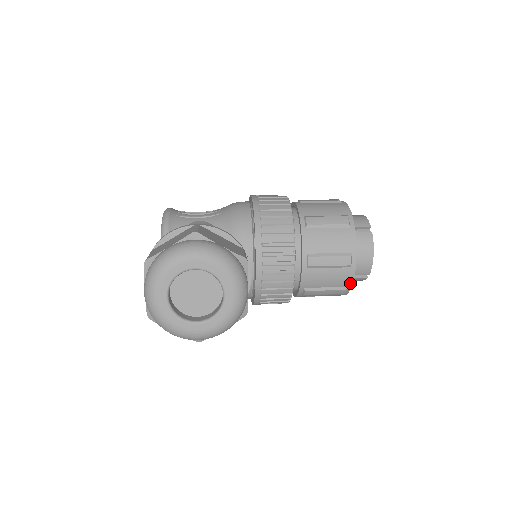
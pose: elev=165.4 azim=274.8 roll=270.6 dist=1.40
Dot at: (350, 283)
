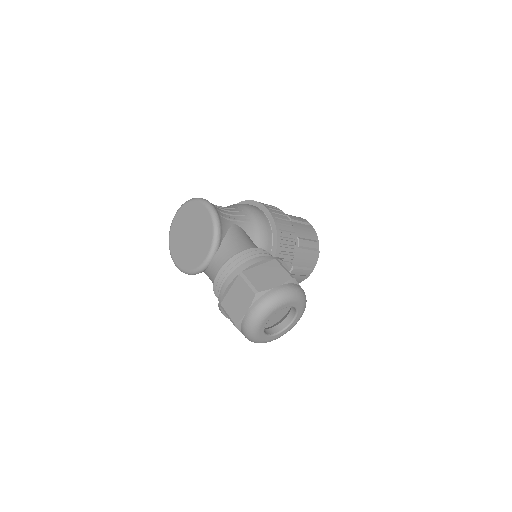
Dot at: occluded
